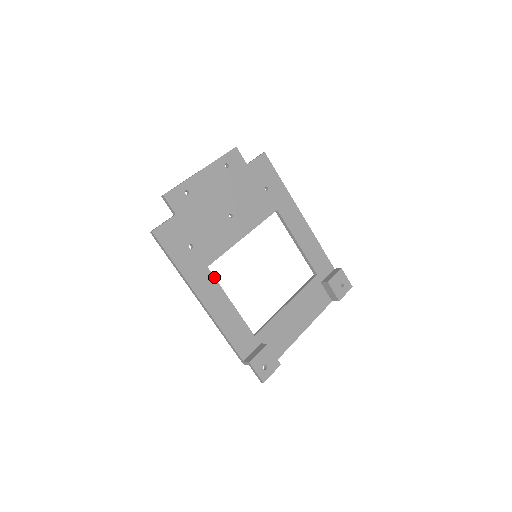
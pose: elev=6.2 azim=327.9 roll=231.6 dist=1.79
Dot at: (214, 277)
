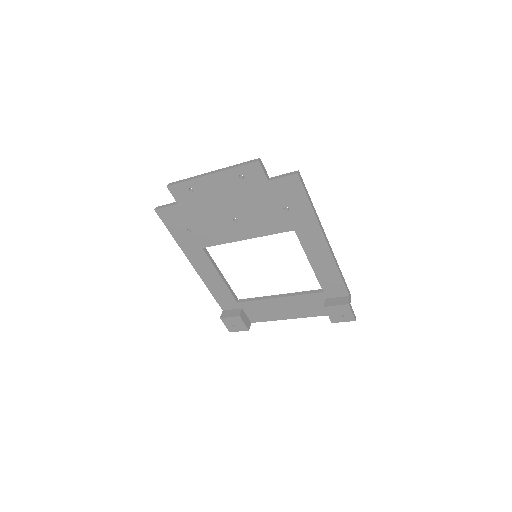
Dot at: (208, 256)
